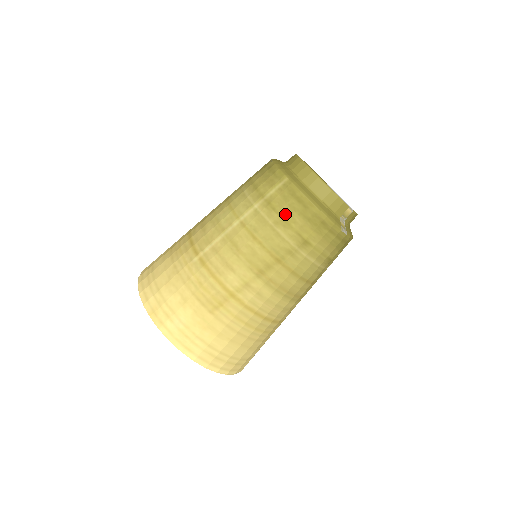
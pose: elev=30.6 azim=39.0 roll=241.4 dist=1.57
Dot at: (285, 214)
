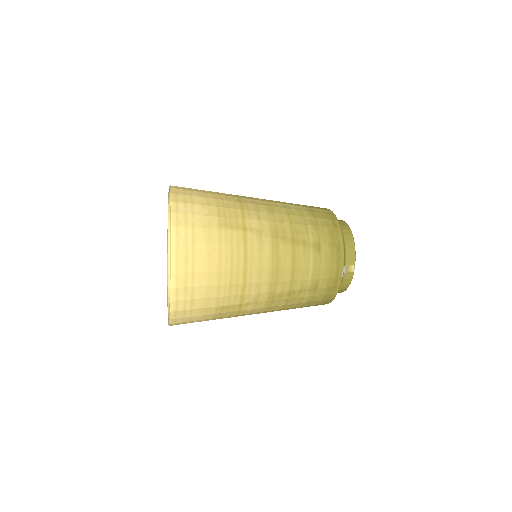
Dot at: (320, 222)
